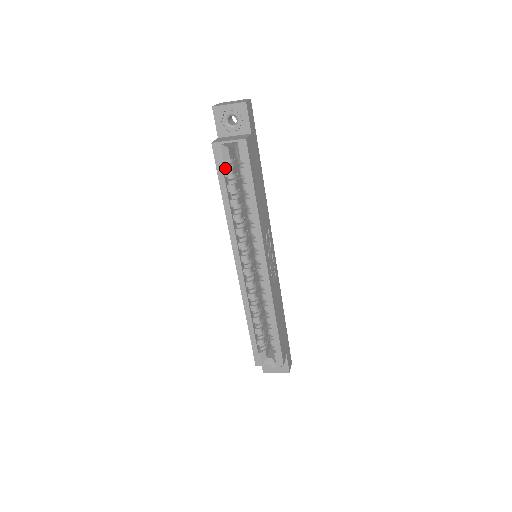
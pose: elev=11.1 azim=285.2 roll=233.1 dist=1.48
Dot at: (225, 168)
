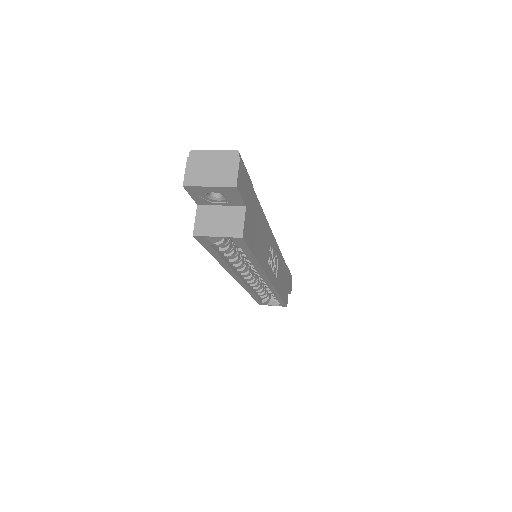
Dot at: occluded
